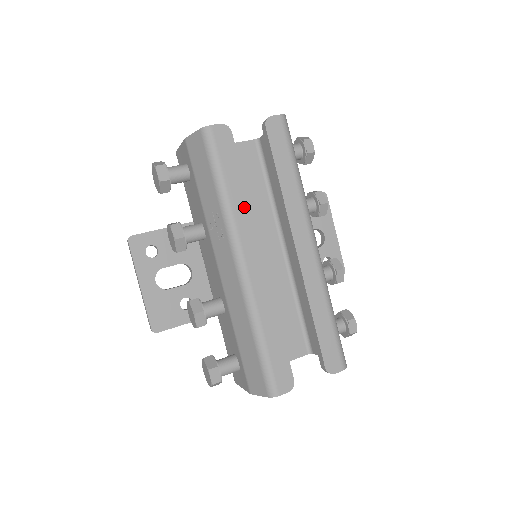
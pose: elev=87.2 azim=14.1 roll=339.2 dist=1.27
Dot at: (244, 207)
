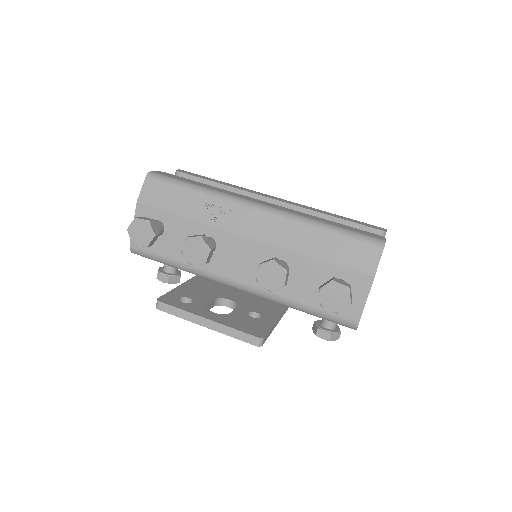
Dot at: (221, 190)
